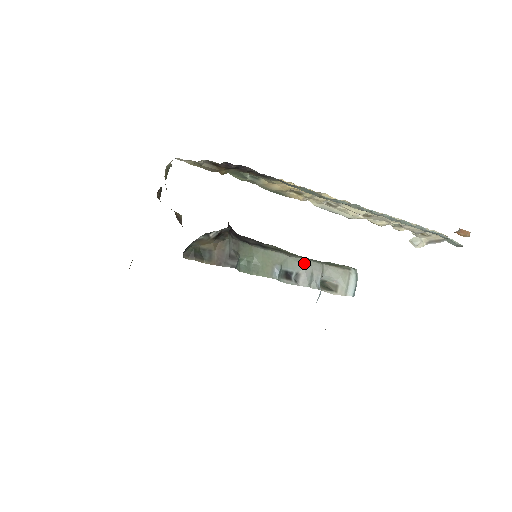
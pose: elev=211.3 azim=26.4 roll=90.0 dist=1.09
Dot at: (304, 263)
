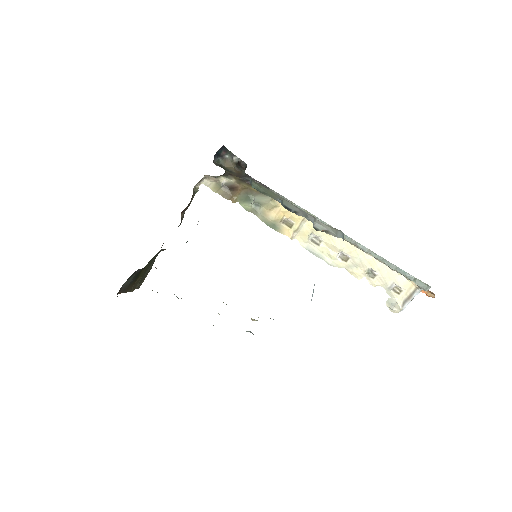
Dot at: (300, 209)
